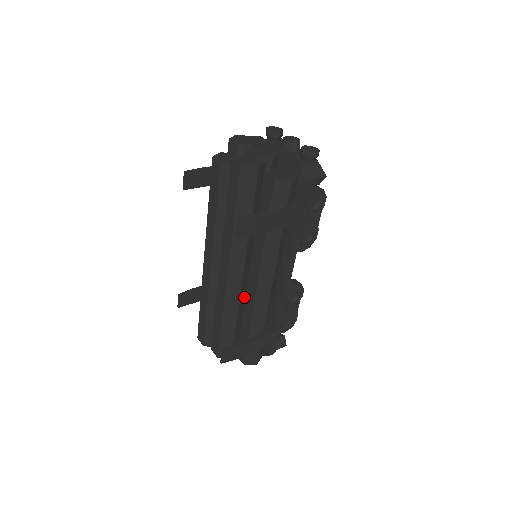
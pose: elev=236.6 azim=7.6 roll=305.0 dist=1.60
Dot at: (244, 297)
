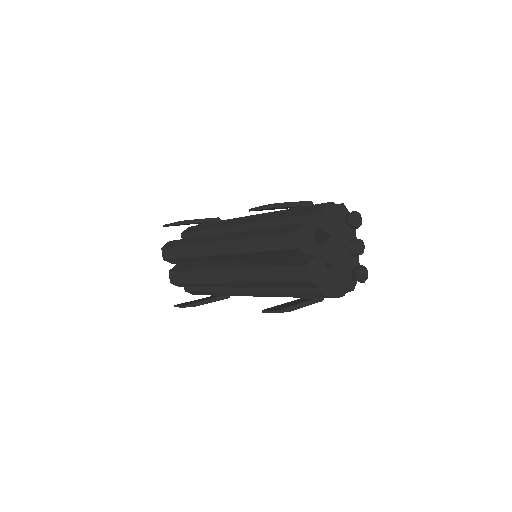
Dot at: occluded
